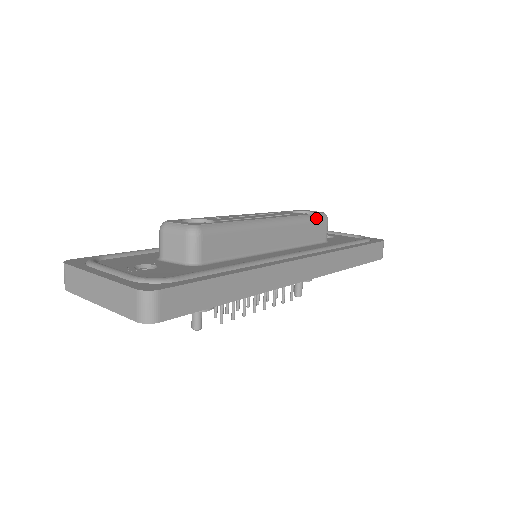
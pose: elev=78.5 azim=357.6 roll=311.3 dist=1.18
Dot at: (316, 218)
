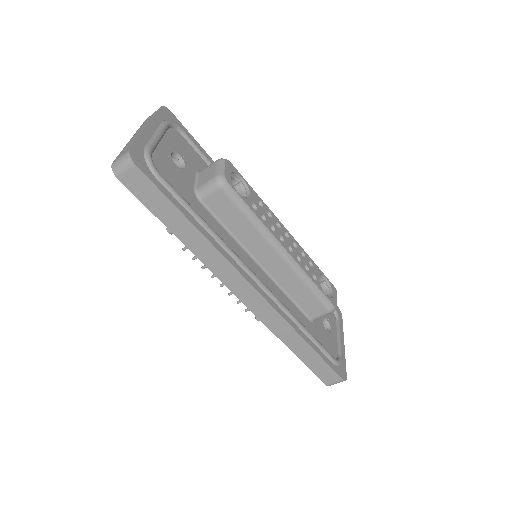
Dot at: (321, 298)
